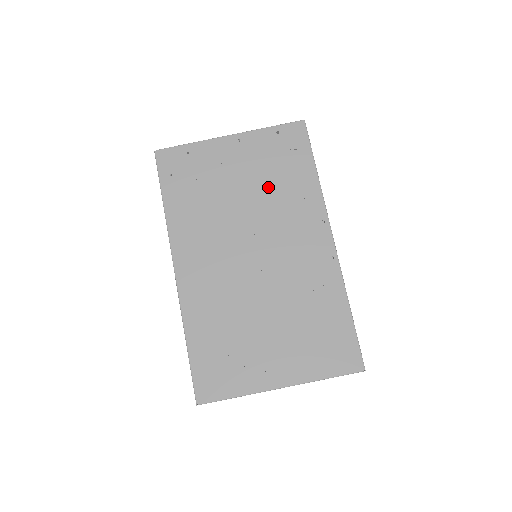
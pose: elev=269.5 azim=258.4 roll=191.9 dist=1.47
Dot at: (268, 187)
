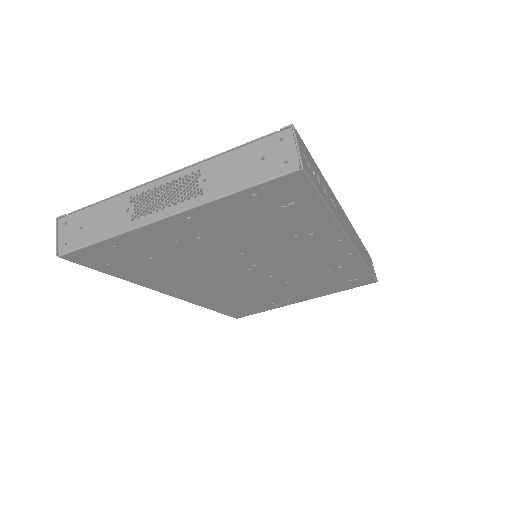
Dot at: (257, 238)
